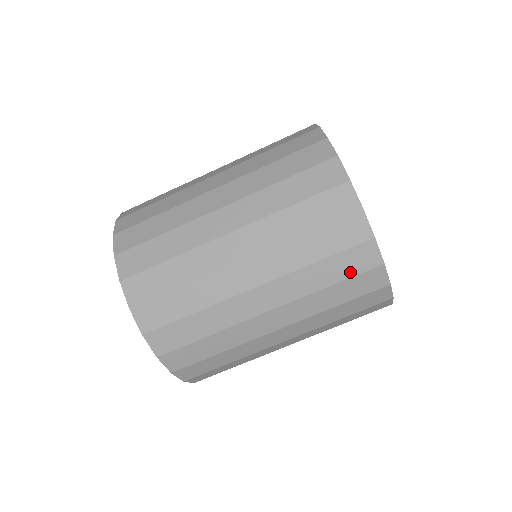
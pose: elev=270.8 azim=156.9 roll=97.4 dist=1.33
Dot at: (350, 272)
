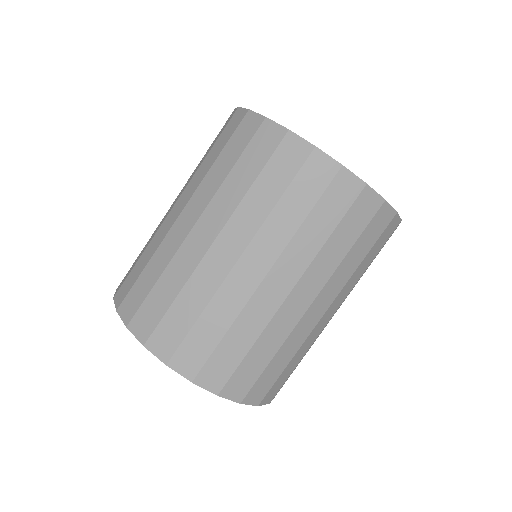
Dot at: (316, 192)
